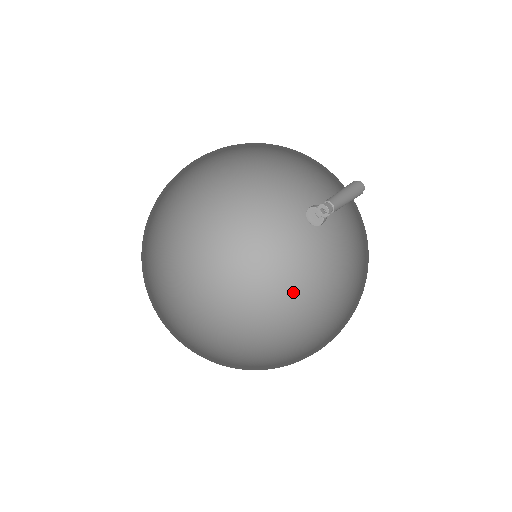
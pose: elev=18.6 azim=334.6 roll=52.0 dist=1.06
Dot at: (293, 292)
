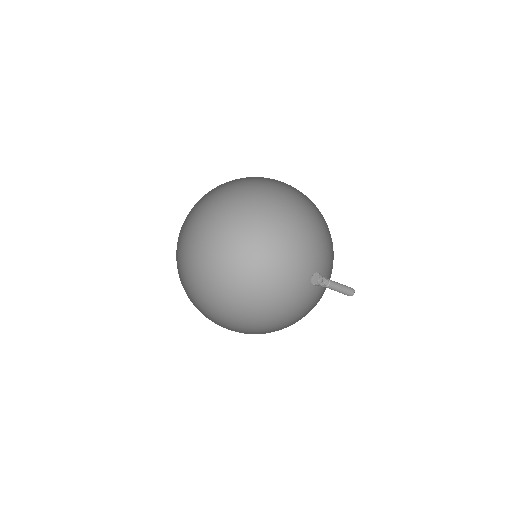
Dot at: (255, 264)
